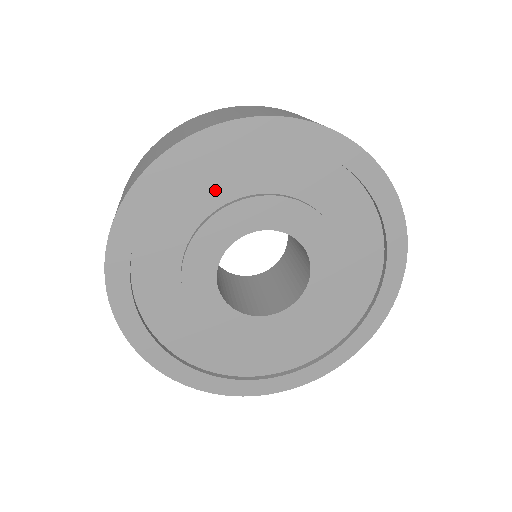
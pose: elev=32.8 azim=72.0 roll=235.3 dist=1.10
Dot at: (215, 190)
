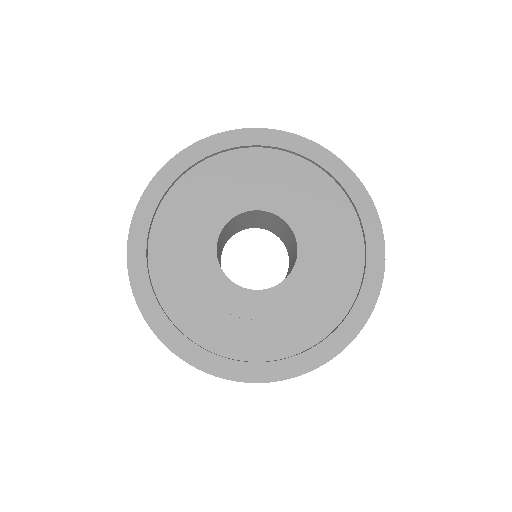
Dot at: (202, 191)
